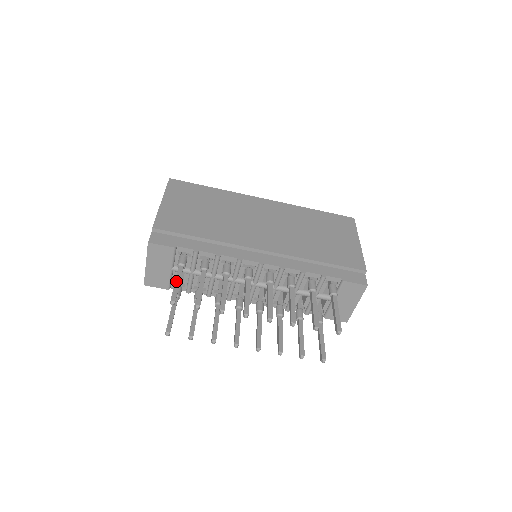
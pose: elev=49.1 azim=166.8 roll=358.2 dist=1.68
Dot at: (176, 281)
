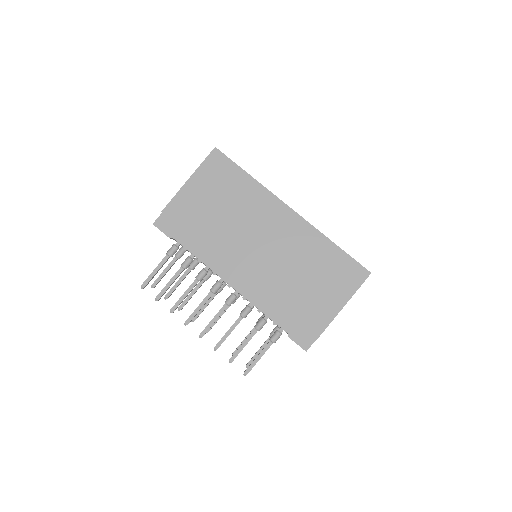
Dot at: (155, 270)
